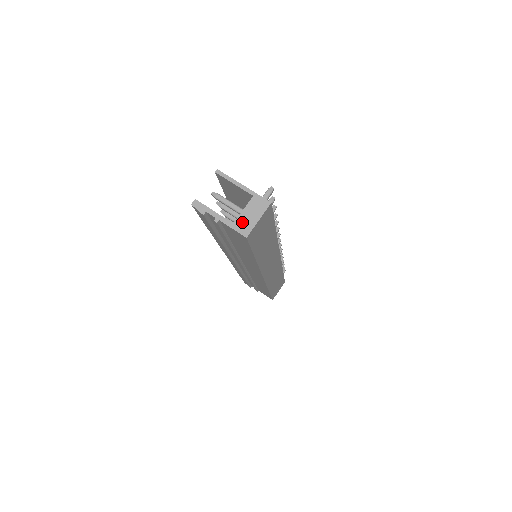
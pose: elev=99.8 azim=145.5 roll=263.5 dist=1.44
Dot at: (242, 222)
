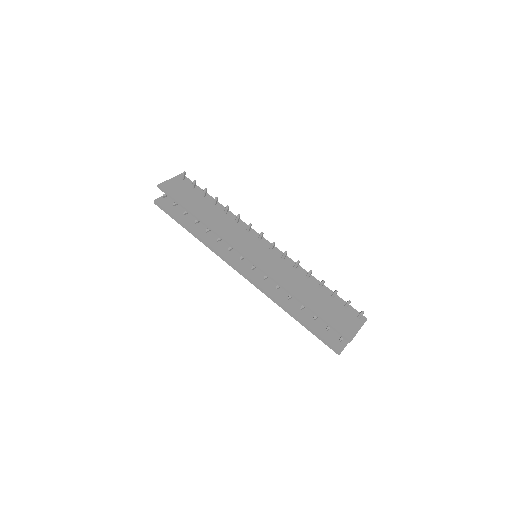
Dot at: occluded
